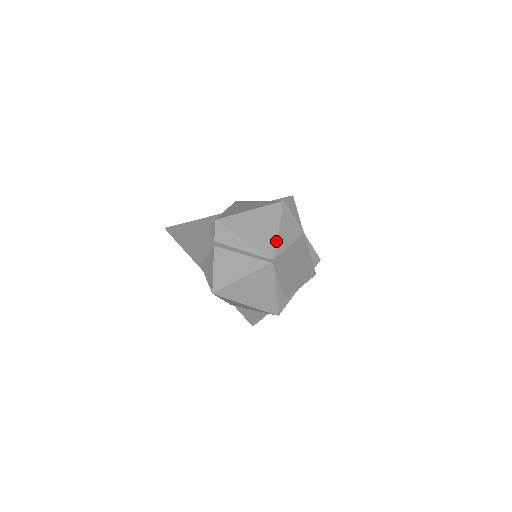
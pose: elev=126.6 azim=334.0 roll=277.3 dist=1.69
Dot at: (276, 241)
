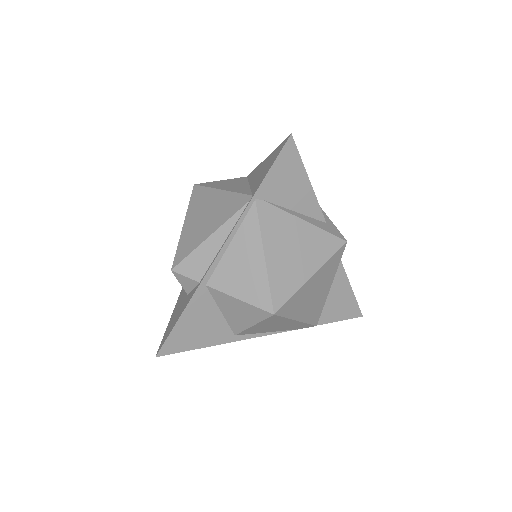
Dot at: (232, 193)
